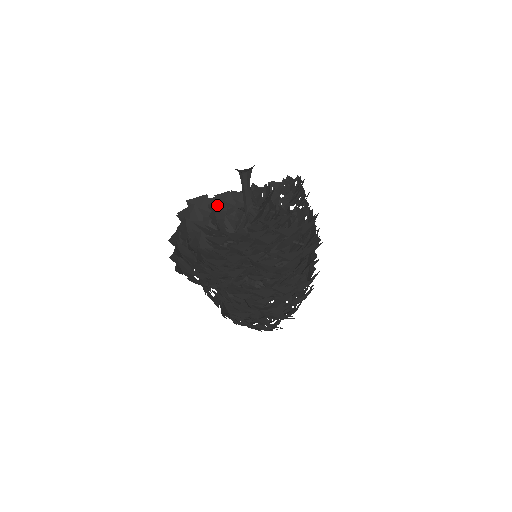
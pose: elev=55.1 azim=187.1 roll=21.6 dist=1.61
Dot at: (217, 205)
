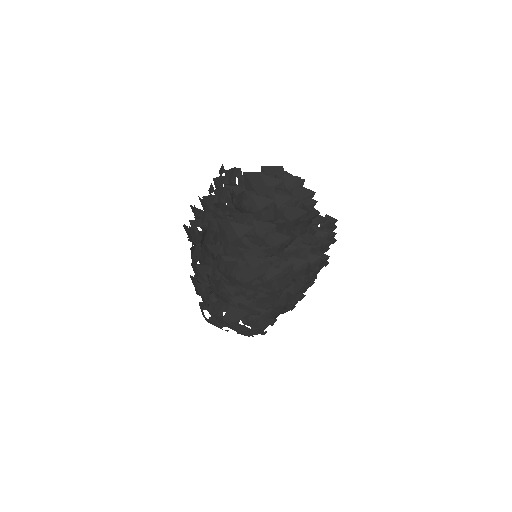
Dot at: occluded
